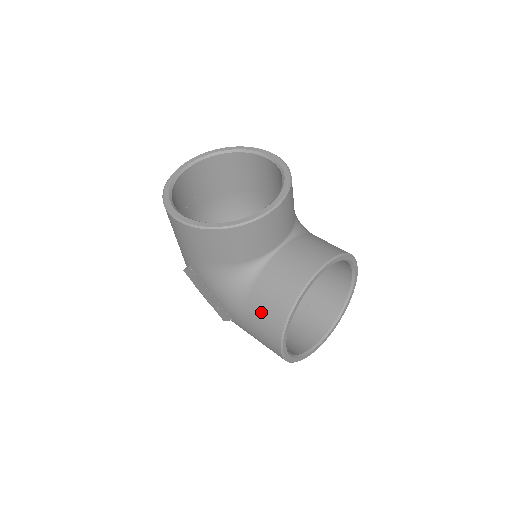
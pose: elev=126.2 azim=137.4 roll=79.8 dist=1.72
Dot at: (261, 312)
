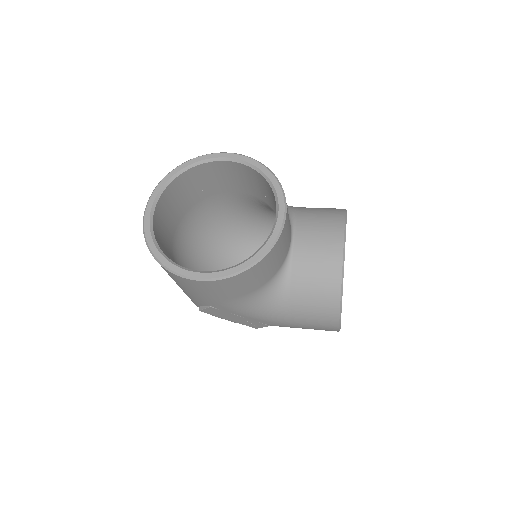
Dot at: (309, 309)
